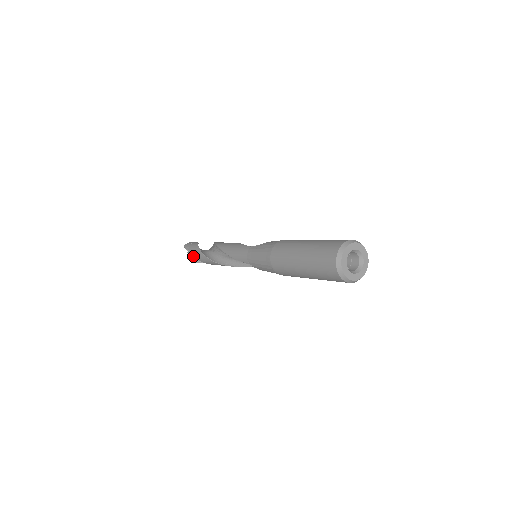
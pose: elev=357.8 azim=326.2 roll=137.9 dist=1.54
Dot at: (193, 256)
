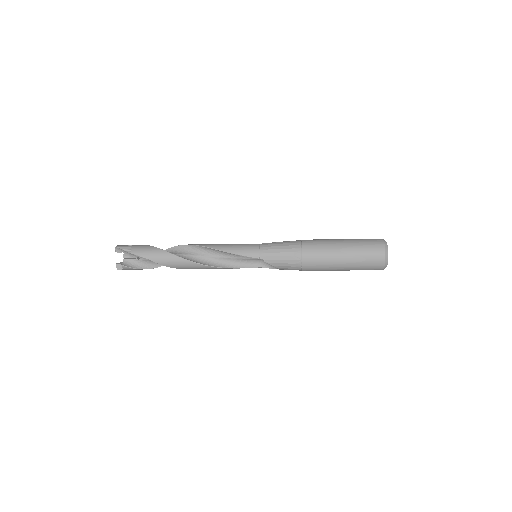
Dot at: (143, 255)
